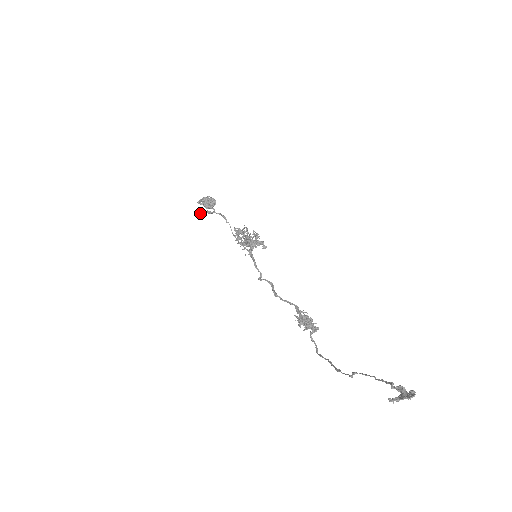
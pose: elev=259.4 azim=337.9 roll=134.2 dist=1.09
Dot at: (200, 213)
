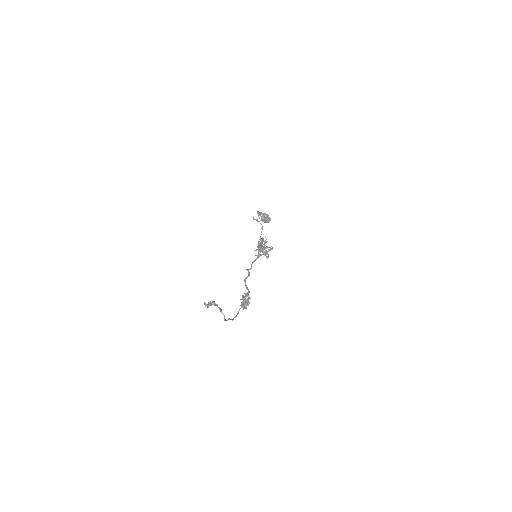
Dot at: (253, 218)
